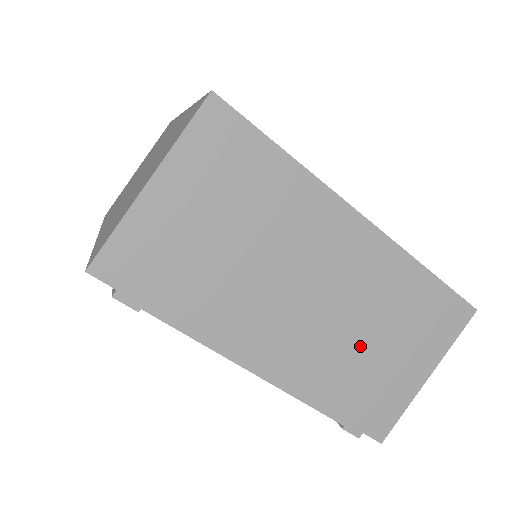
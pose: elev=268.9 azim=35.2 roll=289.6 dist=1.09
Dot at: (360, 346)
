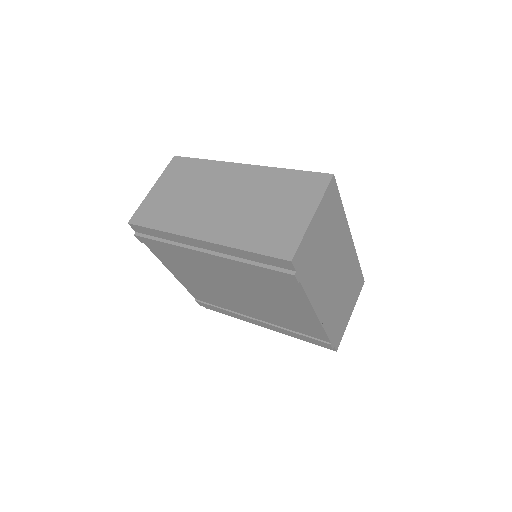
Dot at: (341, 300)
